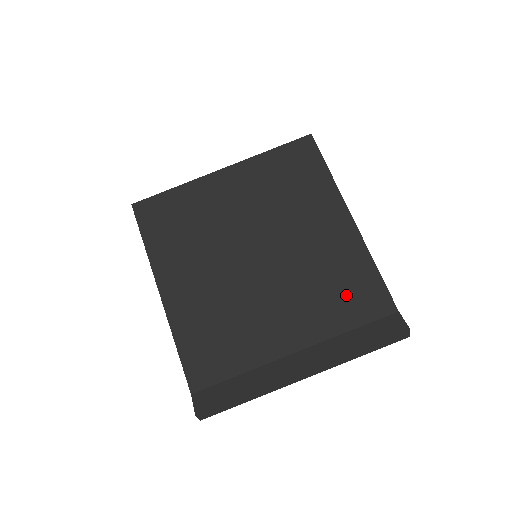
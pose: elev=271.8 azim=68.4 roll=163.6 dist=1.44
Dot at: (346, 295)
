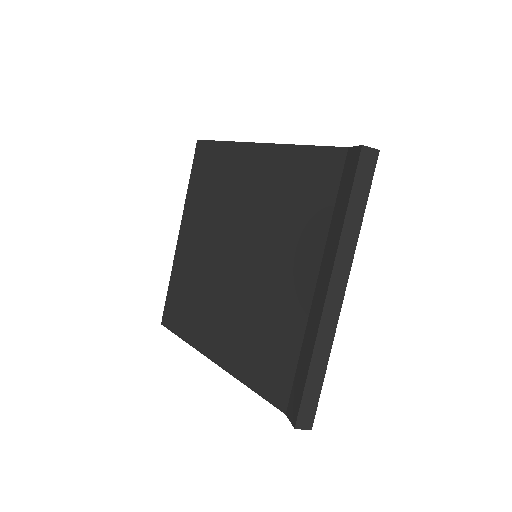
Dot at: (305, 194)
